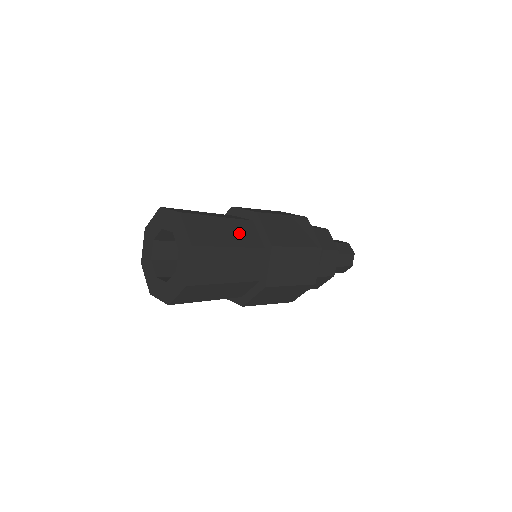
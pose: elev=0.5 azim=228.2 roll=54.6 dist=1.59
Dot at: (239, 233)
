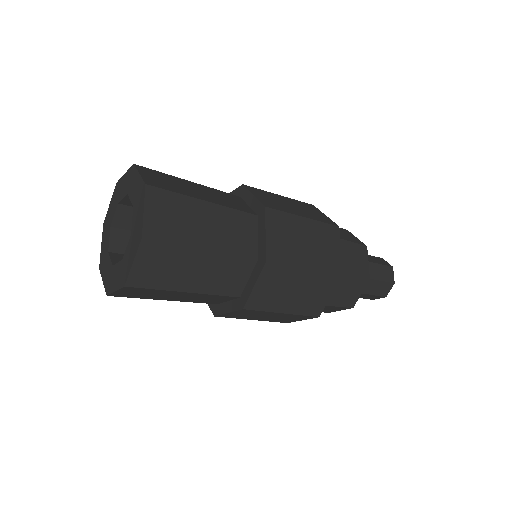
Dot at: (227, 230)
